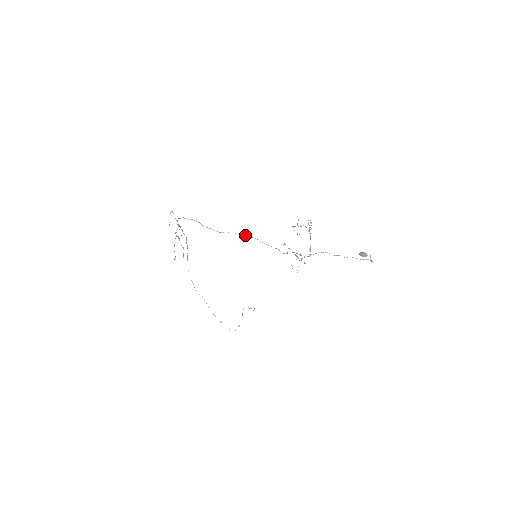
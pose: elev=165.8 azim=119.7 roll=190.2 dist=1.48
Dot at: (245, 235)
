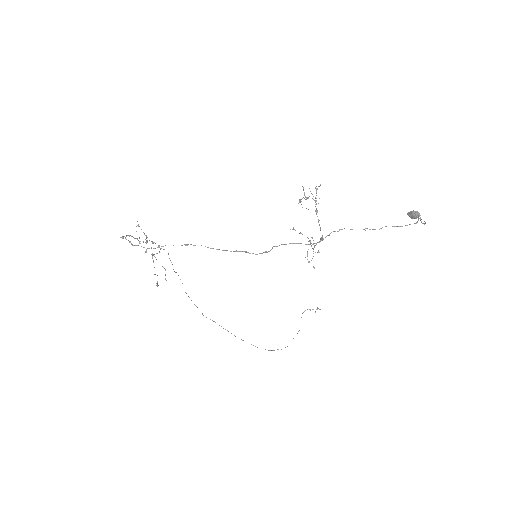
Dot at: occluded
